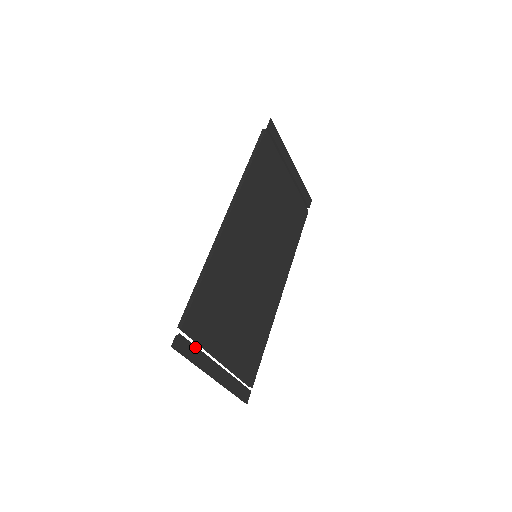
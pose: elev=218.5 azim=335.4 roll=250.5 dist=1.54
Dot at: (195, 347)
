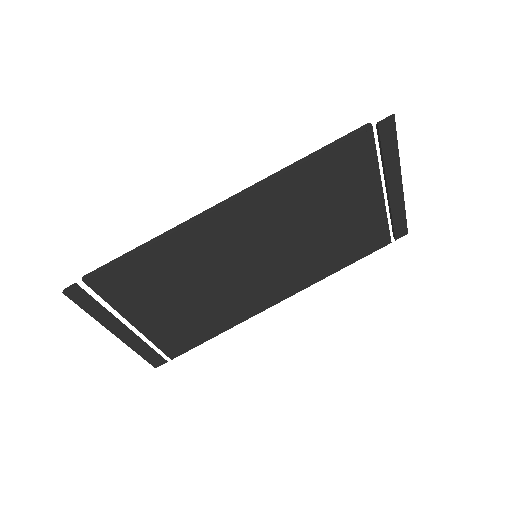
Dot at: (97, 302)
